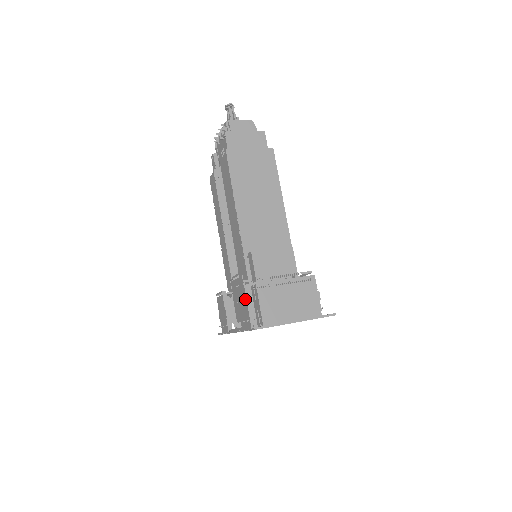
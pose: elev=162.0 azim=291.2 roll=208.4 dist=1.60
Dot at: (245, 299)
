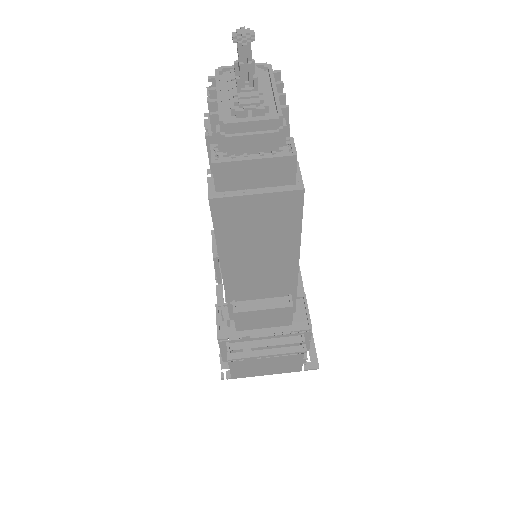
Dot at: occluded
